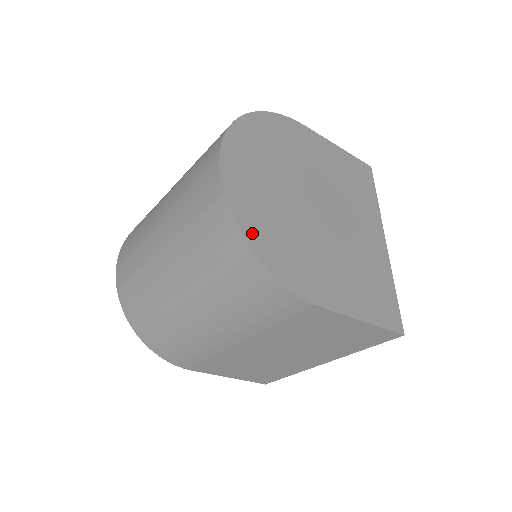
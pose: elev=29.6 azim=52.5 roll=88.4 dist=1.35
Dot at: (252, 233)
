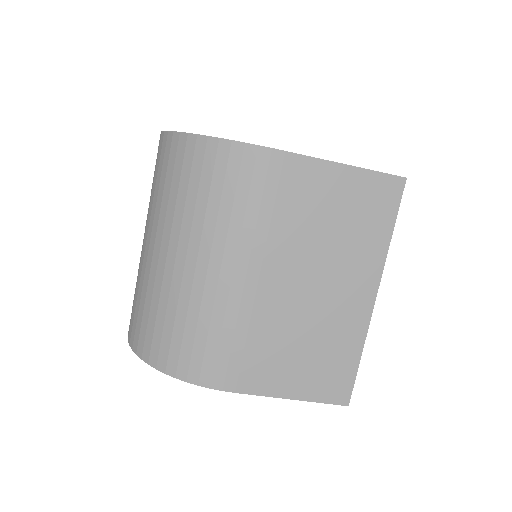
Dot at: occluded
